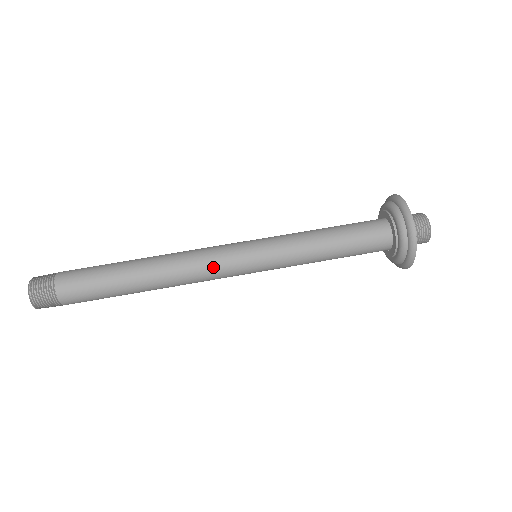
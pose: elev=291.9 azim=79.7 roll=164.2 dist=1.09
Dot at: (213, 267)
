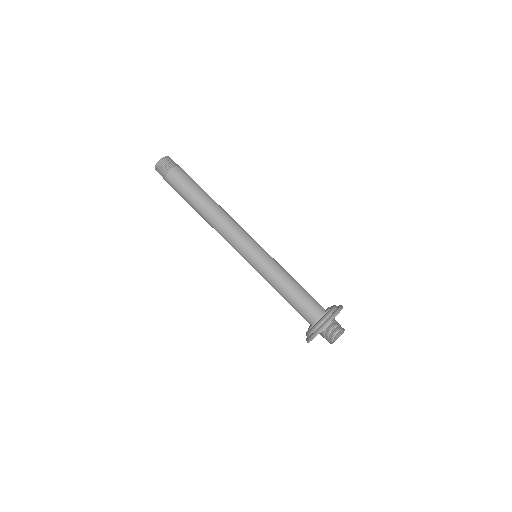
Dot at: (233, 237)
